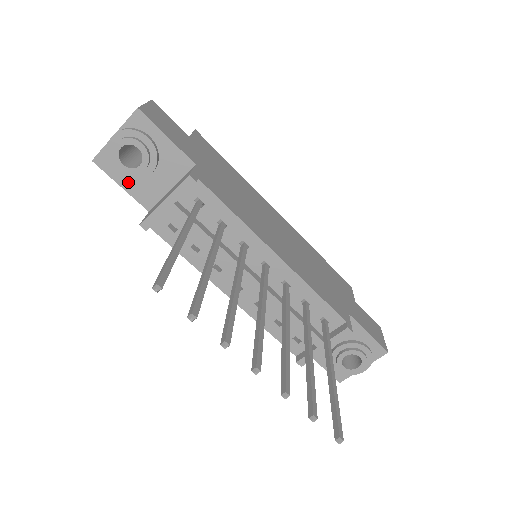
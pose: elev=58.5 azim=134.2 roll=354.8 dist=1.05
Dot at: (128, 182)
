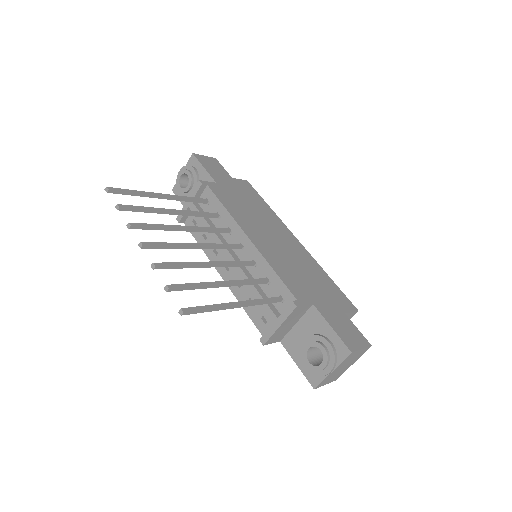
Dot at: occluded
